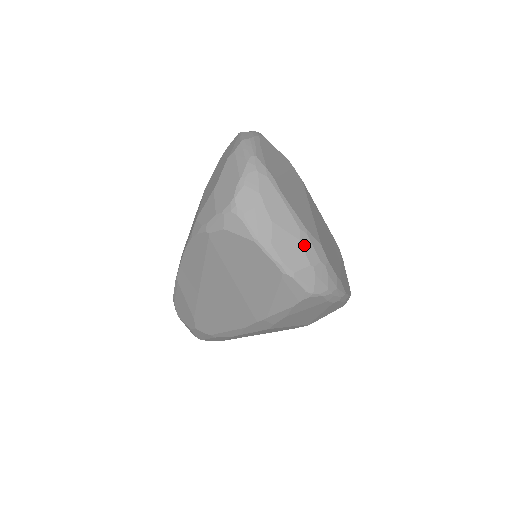
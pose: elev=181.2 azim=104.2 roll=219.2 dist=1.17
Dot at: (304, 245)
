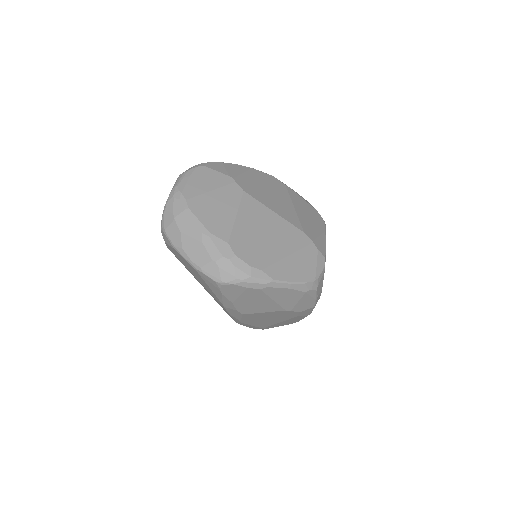
Dot at: (206, 246)
